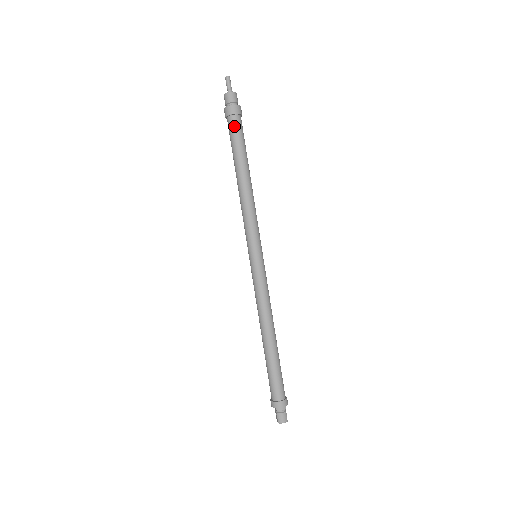
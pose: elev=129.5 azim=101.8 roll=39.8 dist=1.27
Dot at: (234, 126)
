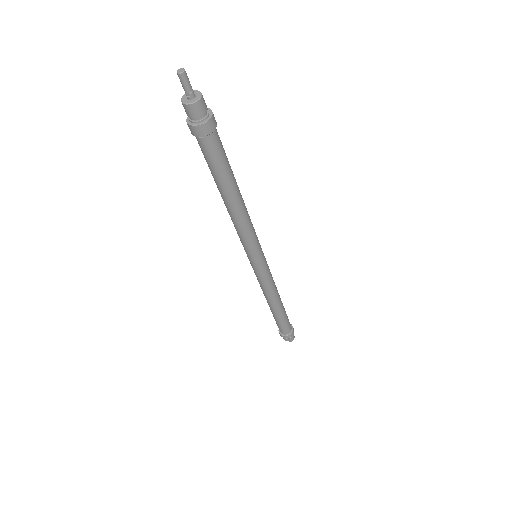
Dot at: (218, 144)
